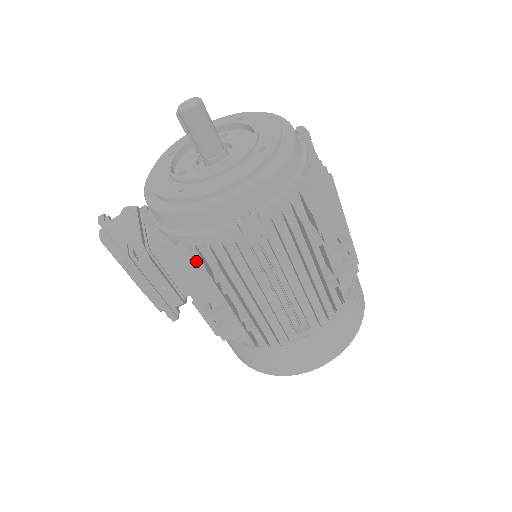
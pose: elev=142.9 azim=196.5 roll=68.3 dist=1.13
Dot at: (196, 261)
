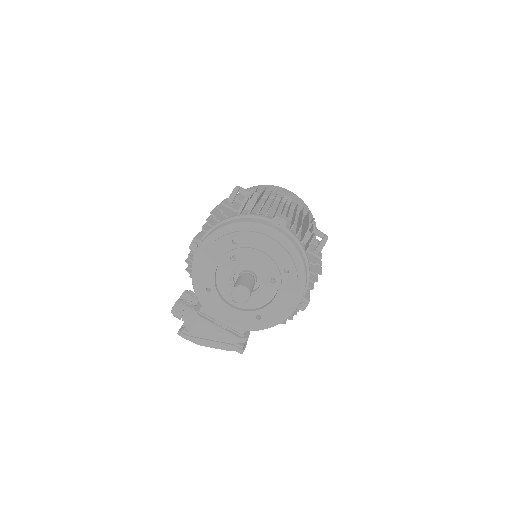
Dot at: occluded
